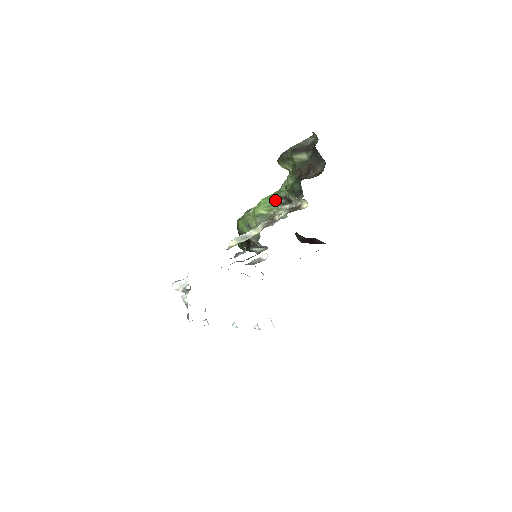
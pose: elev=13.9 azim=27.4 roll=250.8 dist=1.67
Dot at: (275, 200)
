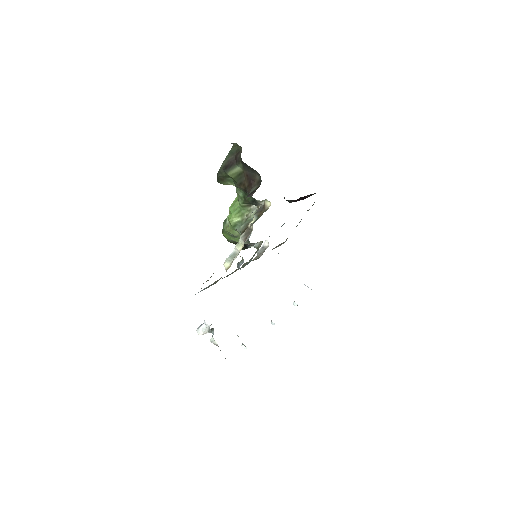
Dot at: (241, 205)
